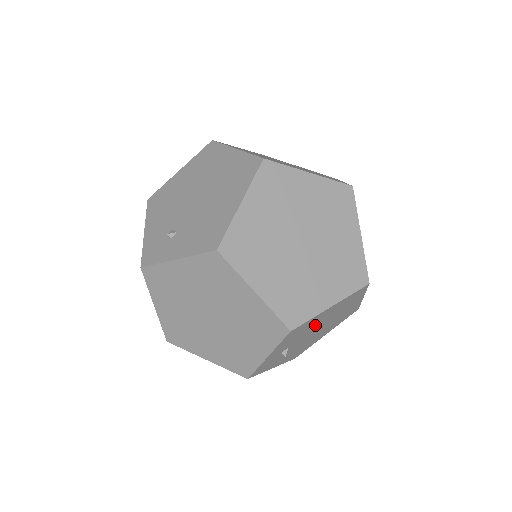
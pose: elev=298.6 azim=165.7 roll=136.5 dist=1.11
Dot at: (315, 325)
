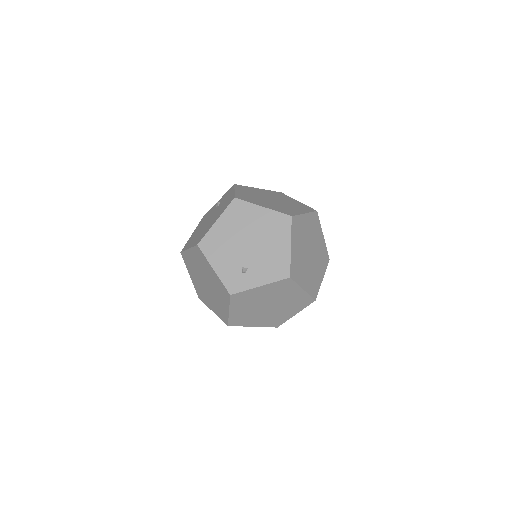
Dot at: occluded
